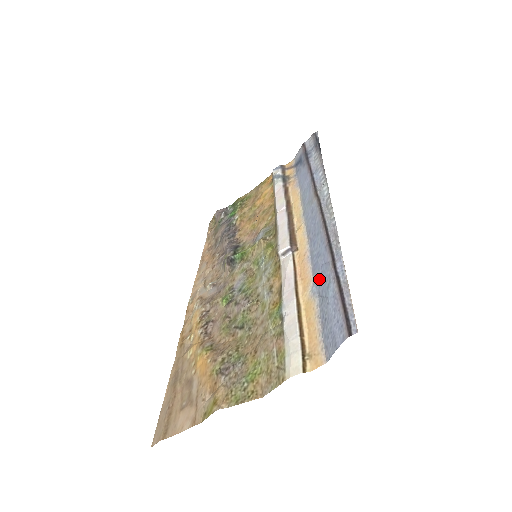
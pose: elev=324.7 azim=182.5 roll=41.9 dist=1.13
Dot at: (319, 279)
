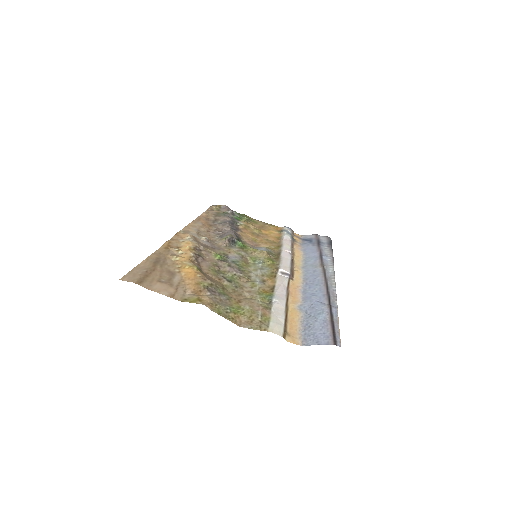
Dot at: (310, 306)
